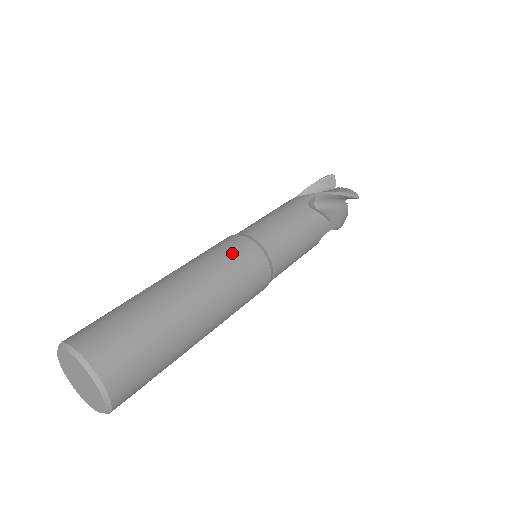
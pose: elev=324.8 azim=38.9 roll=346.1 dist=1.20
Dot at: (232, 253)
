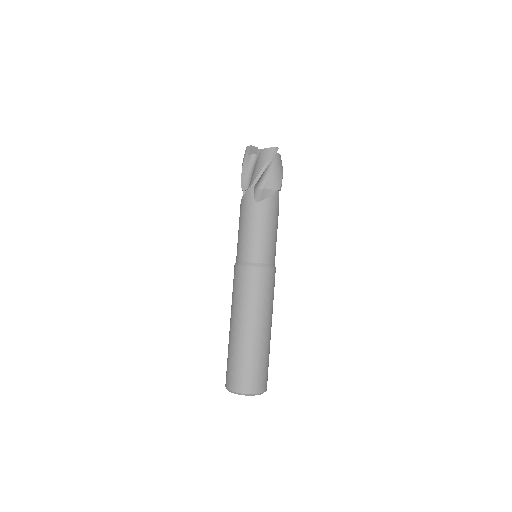
Dot at: (248, 285)
